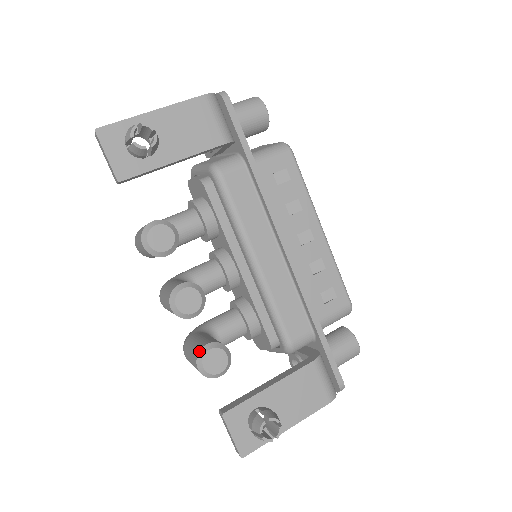
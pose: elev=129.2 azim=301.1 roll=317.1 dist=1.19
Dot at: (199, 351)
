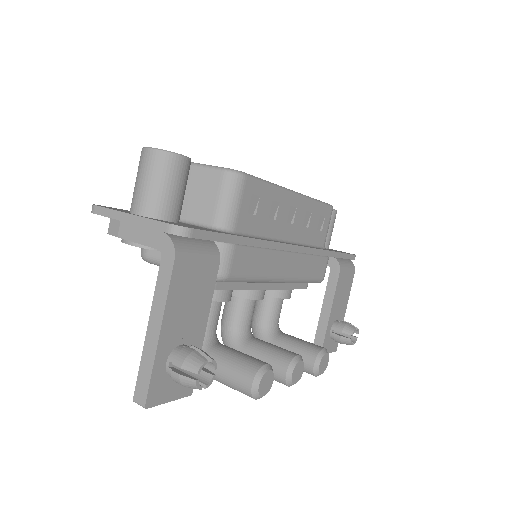
Dot at: (313, 372)
